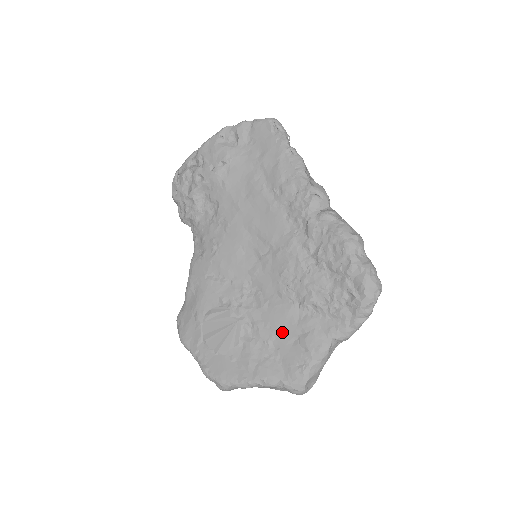
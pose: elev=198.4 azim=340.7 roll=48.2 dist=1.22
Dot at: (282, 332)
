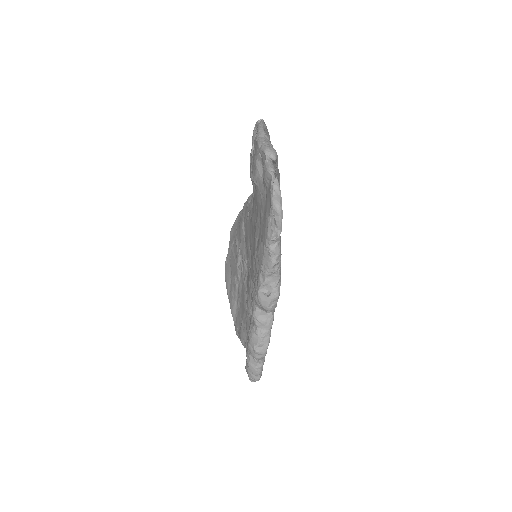
Dot at: (242, 307)
